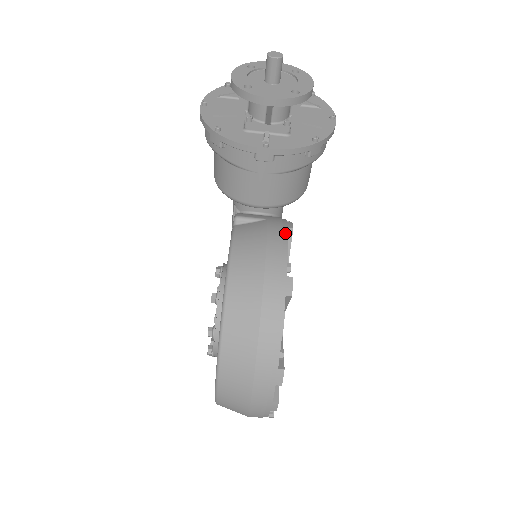
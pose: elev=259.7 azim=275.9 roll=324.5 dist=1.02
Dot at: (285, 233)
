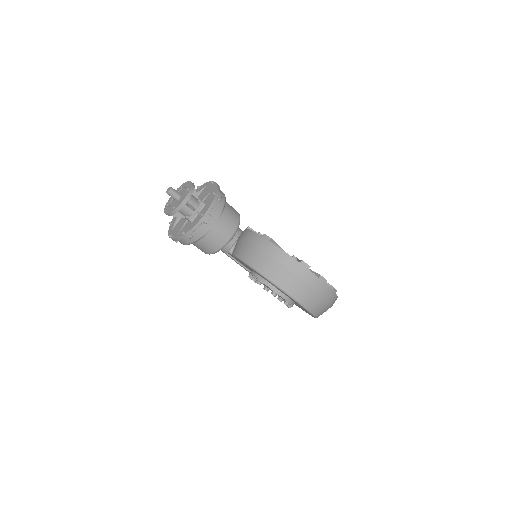
Dot at: (247, 230)
